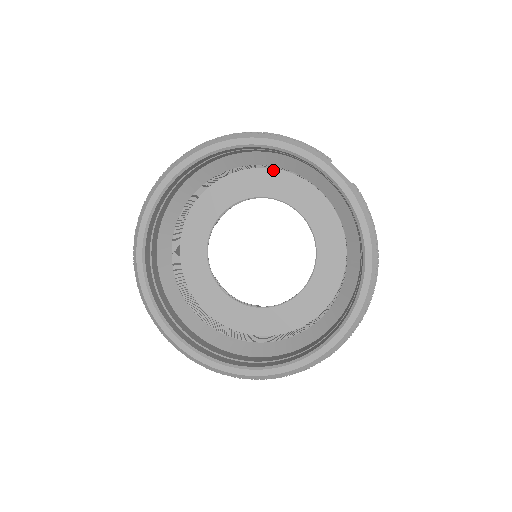
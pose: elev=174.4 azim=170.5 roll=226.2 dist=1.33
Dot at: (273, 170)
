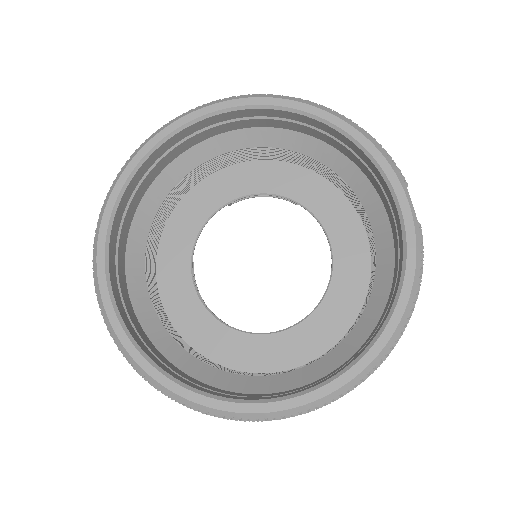
Dot at: (326, 181)
